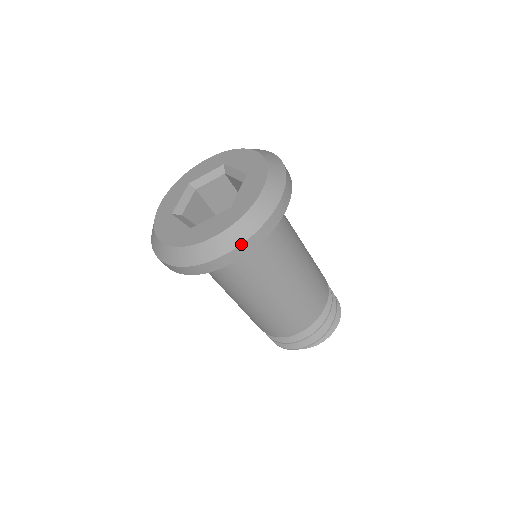
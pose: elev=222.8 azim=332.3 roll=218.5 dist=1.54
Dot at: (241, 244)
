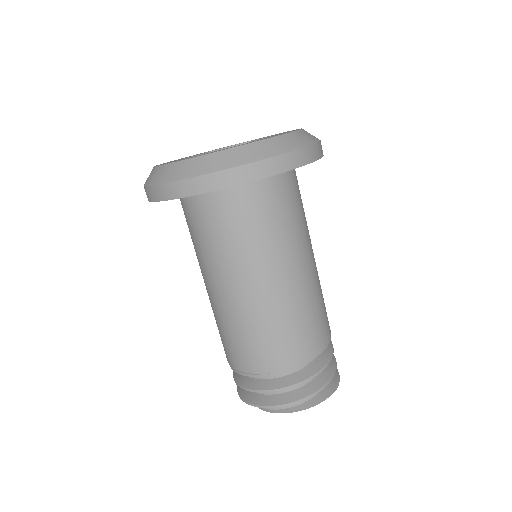
Dot at: (255, 161)
